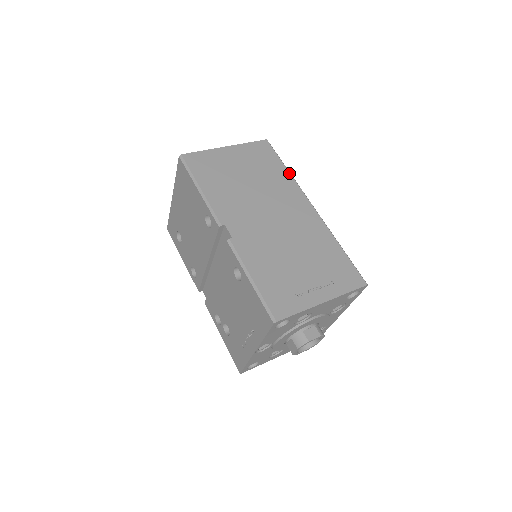
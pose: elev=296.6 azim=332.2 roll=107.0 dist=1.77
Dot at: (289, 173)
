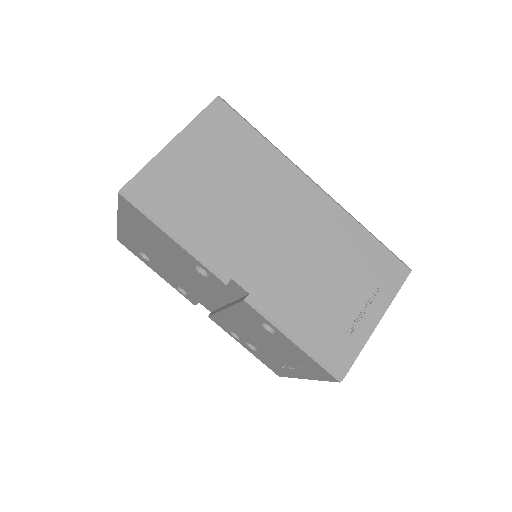
Dot at: (270, 145)
